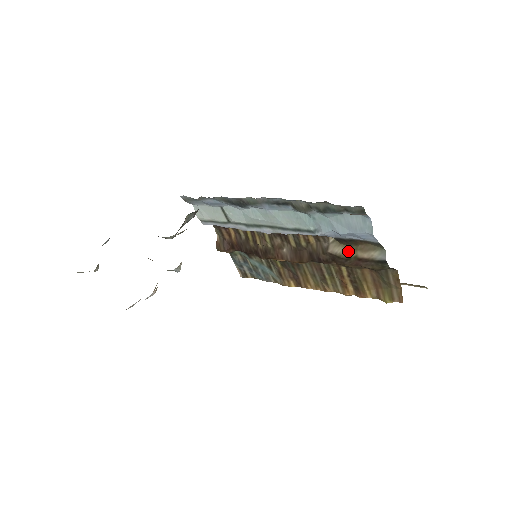
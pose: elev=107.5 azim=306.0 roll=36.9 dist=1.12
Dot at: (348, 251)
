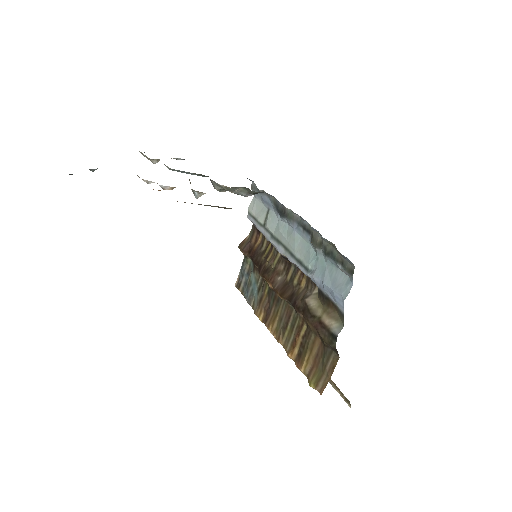
Dot at: (319, 309)
